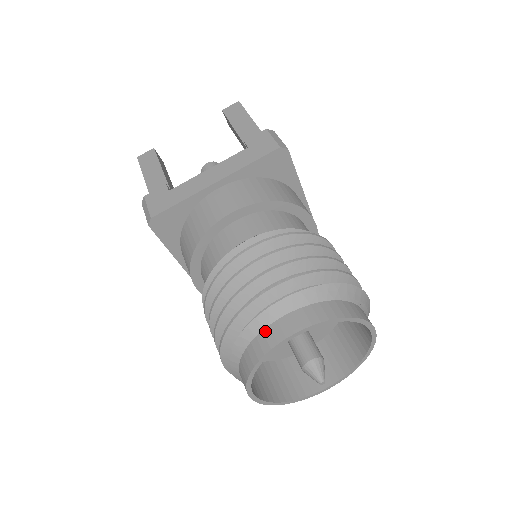
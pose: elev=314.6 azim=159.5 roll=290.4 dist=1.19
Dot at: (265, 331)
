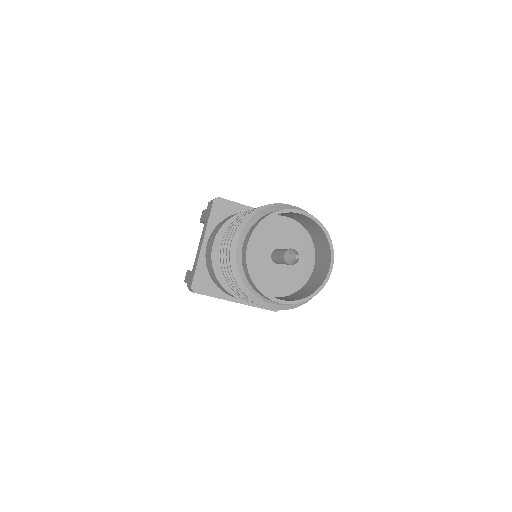
Dot at: occluded
